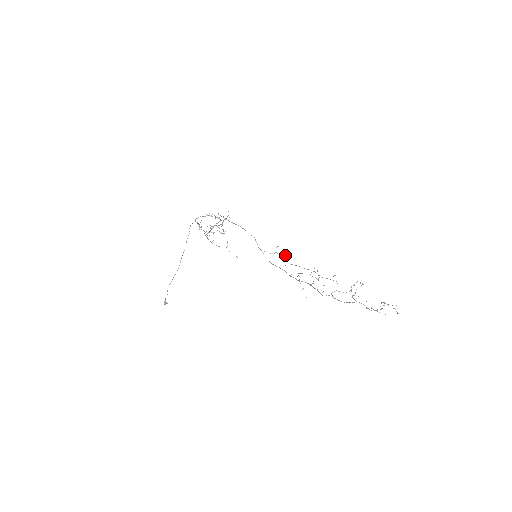
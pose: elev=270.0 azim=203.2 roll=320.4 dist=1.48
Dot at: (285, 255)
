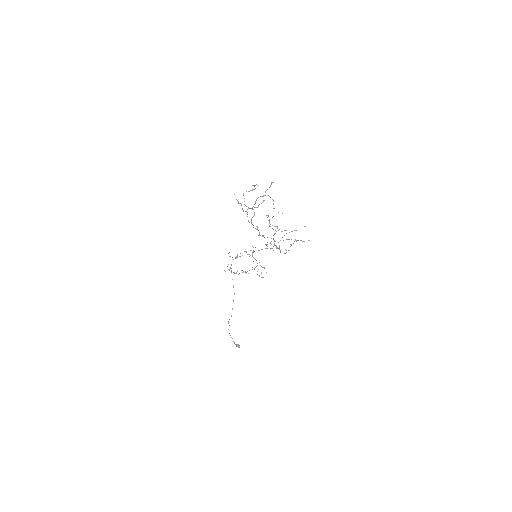
Dot at: (301, 240)
